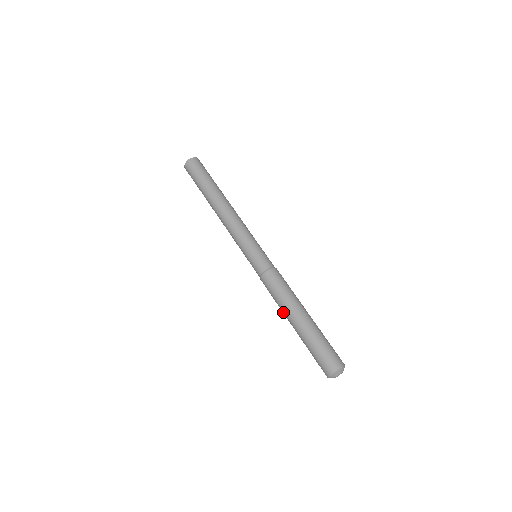
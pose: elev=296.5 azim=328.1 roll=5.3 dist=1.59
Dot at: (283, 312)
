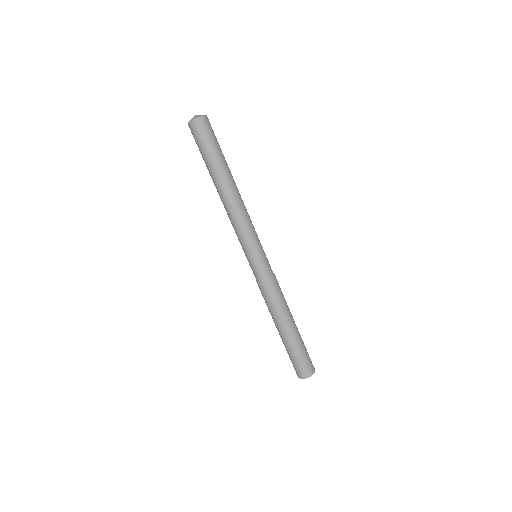
Dot at: occluded
